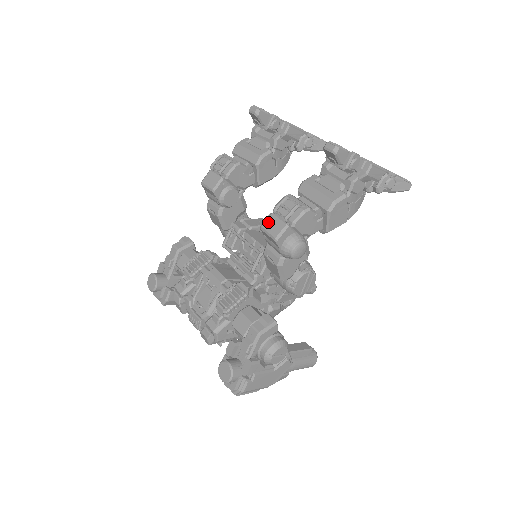
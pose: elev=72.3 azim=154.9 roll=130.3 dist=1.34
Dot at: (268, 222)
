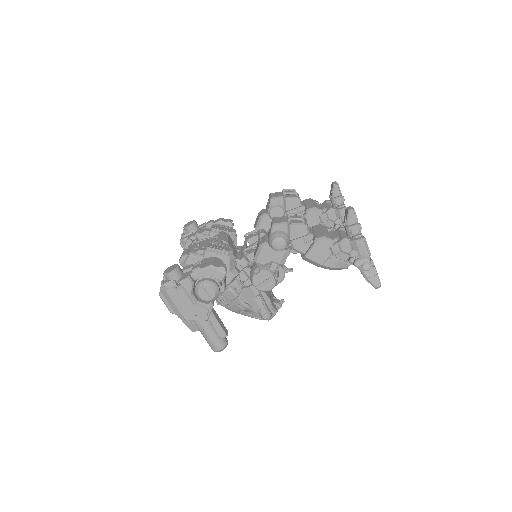
Dot at: (280, 217)
